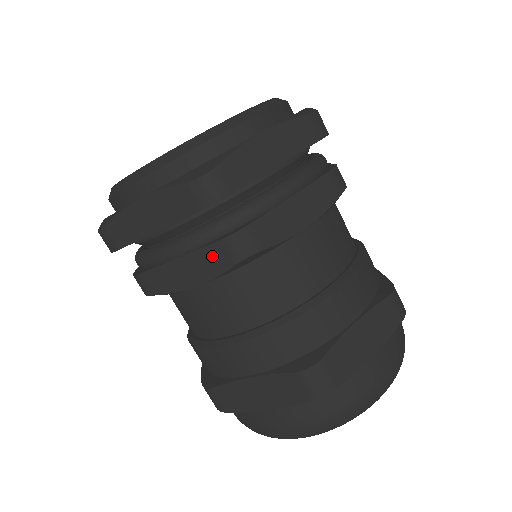
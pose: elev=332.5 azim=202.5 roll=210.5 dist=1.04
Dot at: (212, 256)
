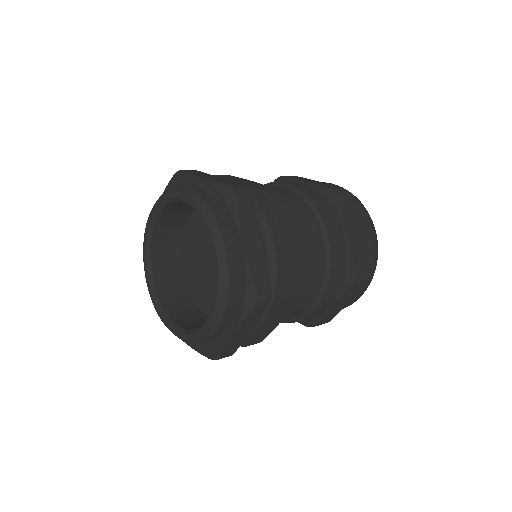
Dot at: (283, 307)
